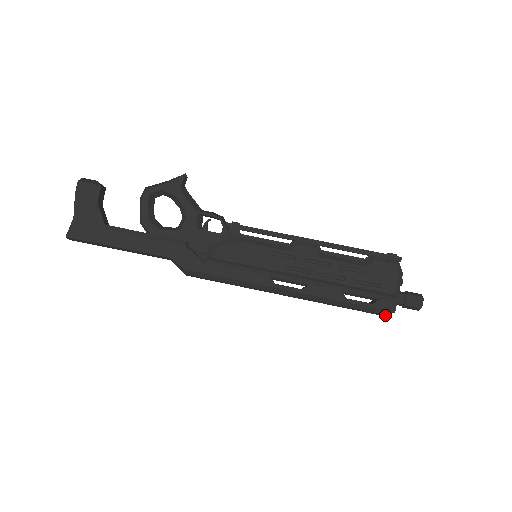
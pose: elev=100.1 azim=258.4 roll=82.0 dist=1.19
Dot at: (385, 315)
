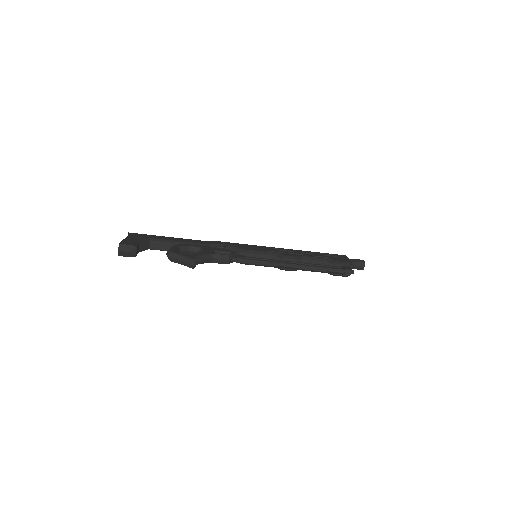
Dot at: occluded
